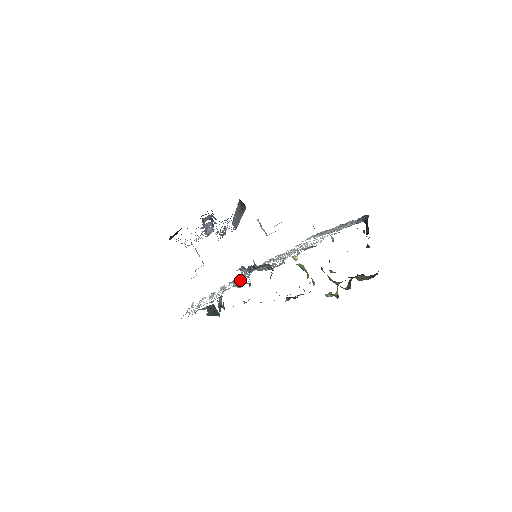
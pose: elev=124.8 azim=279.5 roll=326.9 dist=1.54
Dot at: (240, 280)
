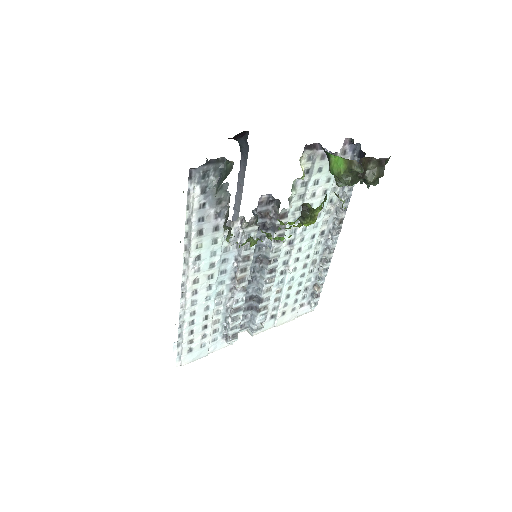
Dot at: (239, 285)
